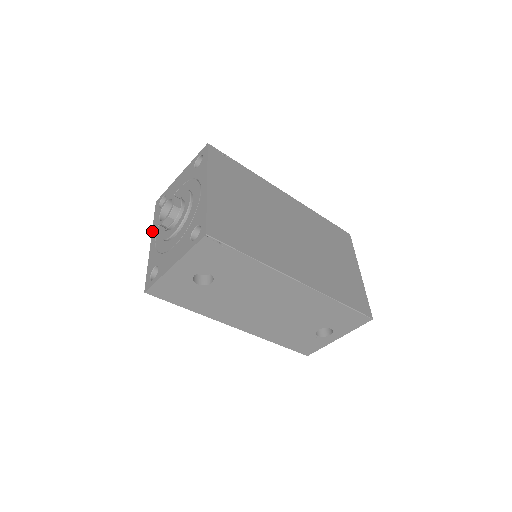
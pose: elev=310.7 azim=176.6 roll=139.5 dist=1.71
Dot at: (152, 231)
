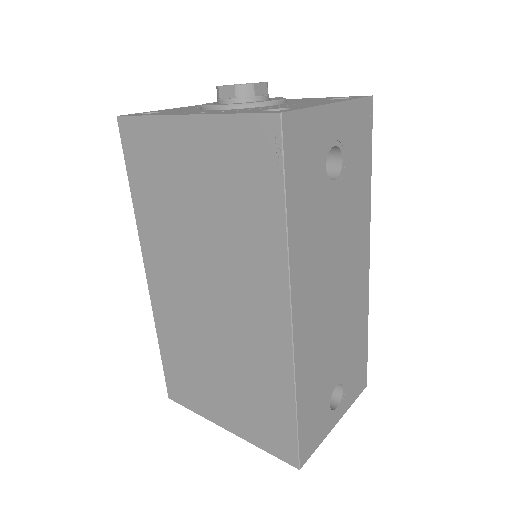
Dot at: (167, 114)
